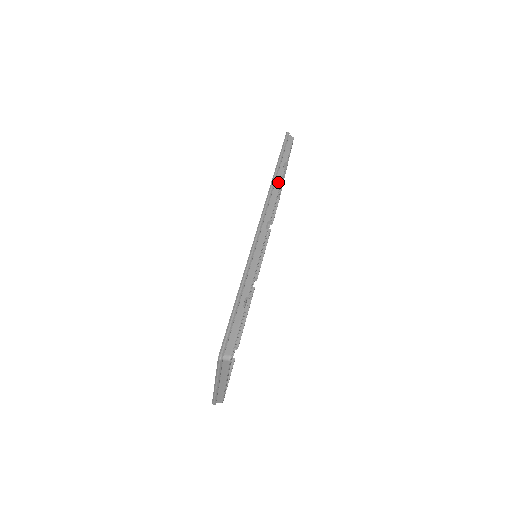
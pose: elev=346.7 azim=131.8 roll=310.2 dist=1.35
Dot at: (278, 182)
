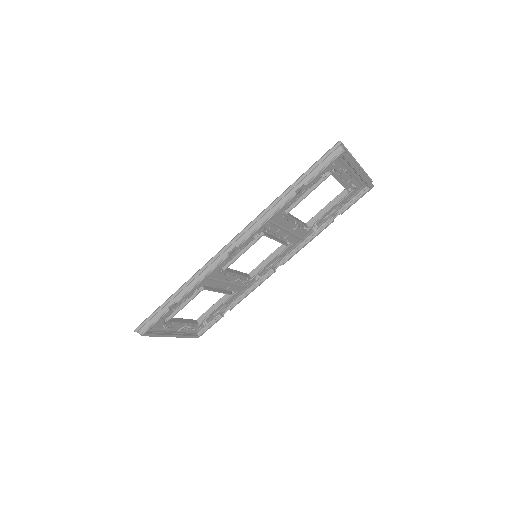
Dot at: (276, 208)
